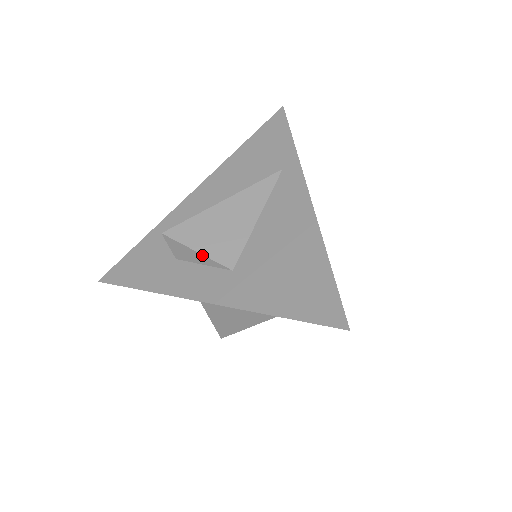
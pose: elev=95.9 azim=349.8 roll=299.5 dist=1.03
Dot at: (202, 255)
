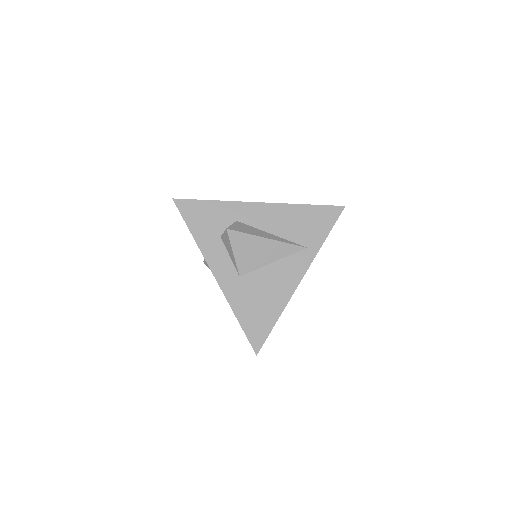
Dot at: (234, 257)
